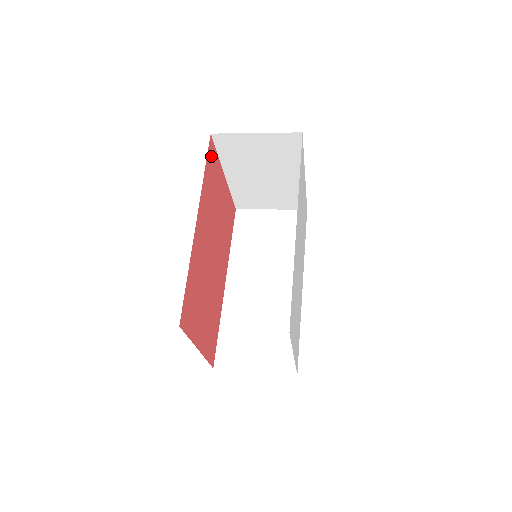
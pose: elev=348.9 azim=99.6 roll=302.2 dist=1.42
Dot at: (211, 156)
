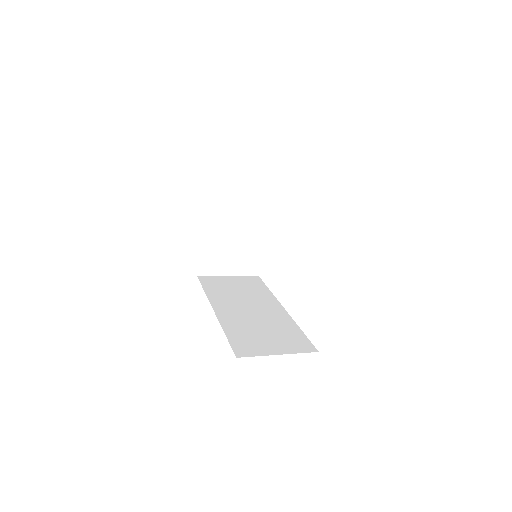
Dot at: occluded
